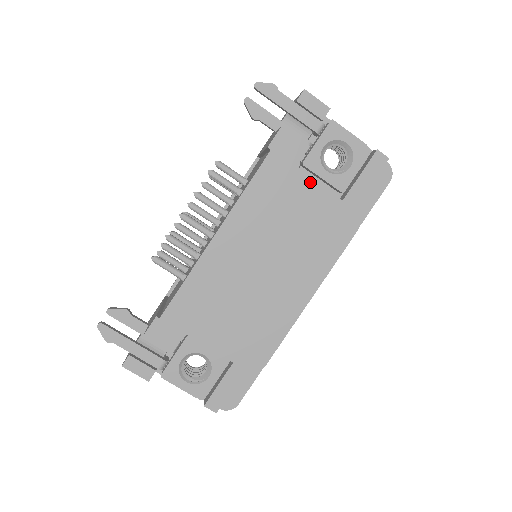
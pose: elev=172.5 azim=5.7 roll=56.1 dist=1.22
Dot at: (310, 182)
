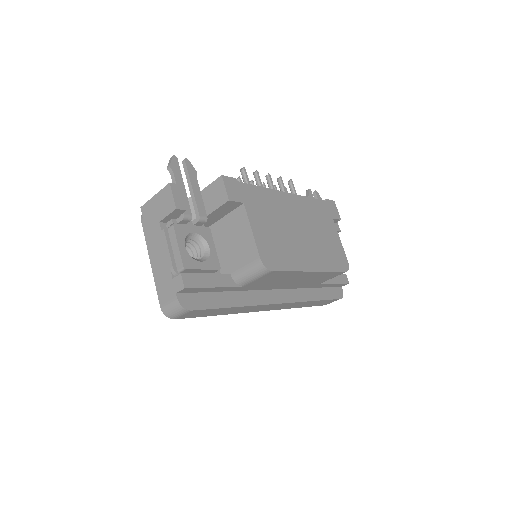
Dot at: (336, 230)
